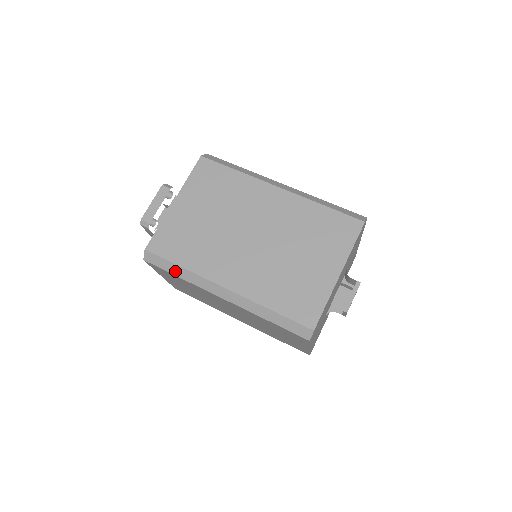
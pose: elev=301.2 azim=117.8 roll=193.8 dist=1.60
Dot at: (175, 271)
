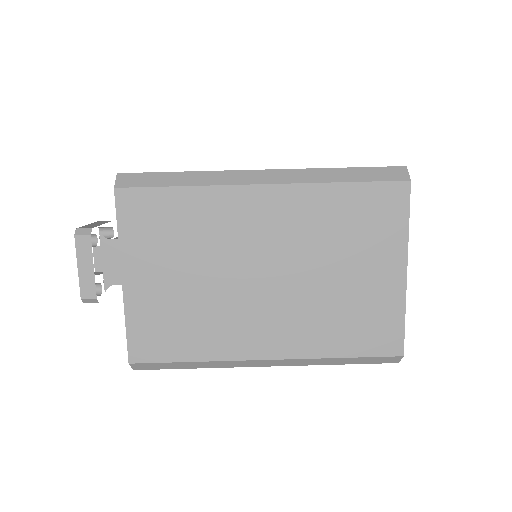
Dot at: (186, 366)
